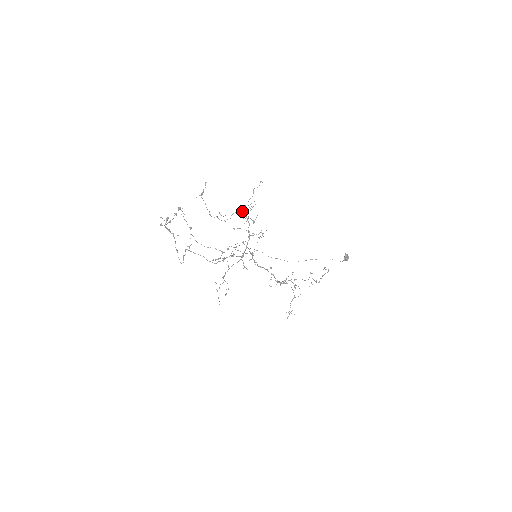
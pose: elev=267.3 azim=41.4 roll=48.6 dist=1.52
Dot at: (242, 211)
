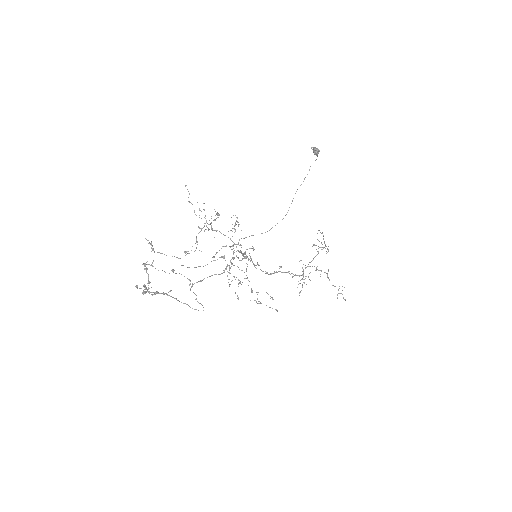
Dot at: occluded
